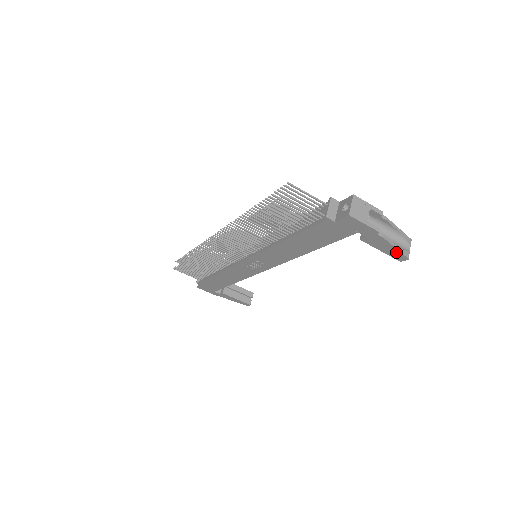
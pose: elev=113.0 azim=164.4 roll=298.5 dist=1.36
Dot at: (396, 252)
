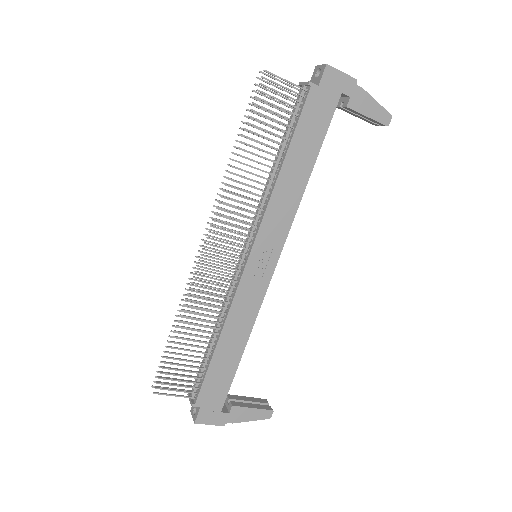
Dot at: (379, 110)
